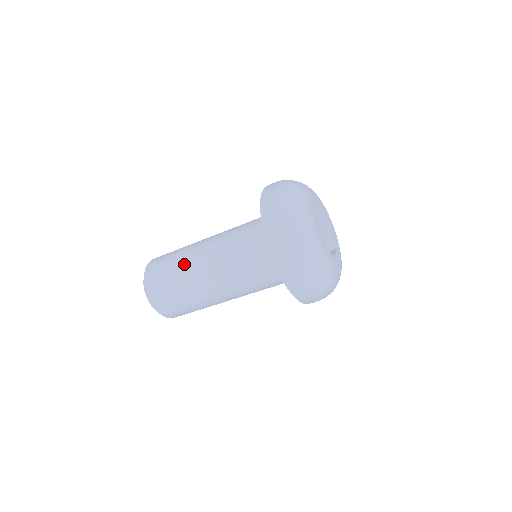
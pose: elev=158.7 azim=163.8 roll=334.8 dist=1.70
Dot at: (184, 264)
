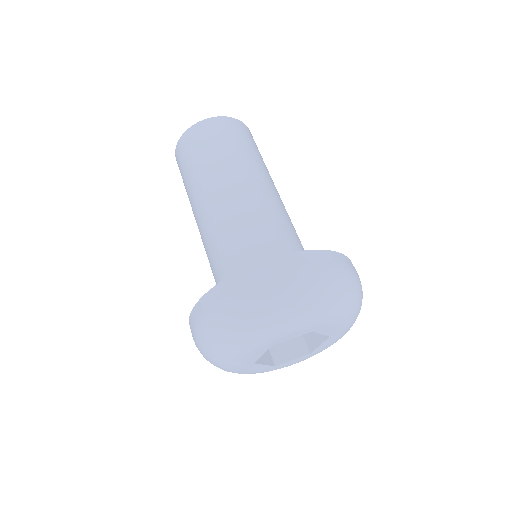
Dot at: (195, 185)
